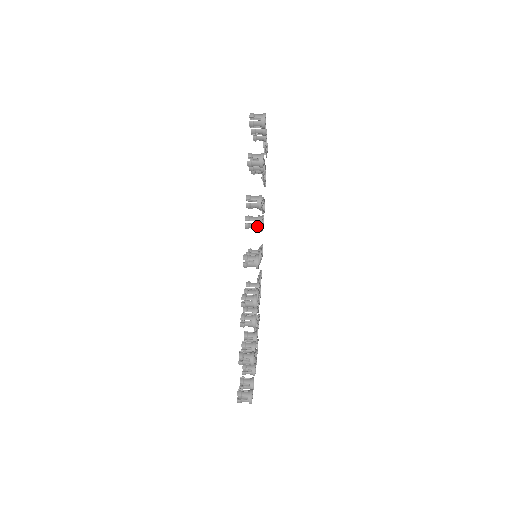
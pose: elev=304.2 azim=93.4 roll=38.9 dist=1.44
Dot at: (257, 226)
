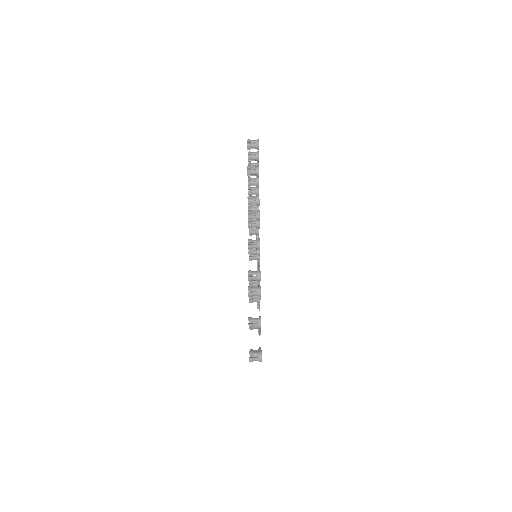
Dot at: (257, 217)
